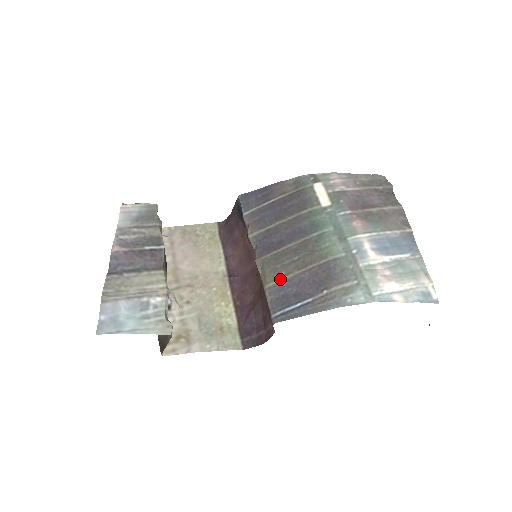
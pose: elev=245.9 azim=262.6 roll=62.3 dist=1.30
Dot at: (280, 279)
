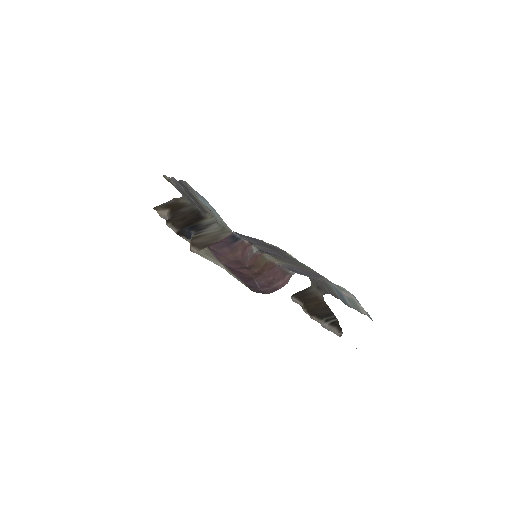
Dot at: (287, 264)
